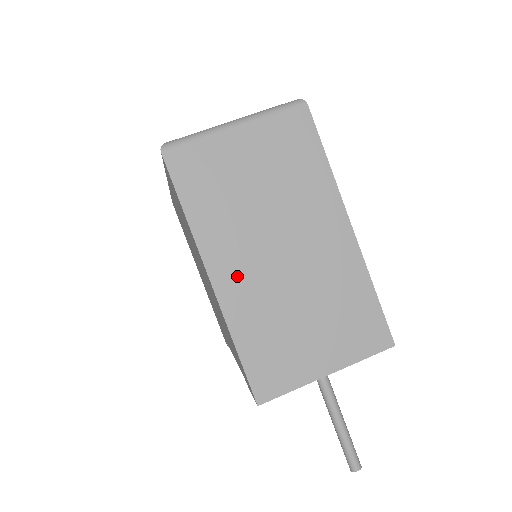
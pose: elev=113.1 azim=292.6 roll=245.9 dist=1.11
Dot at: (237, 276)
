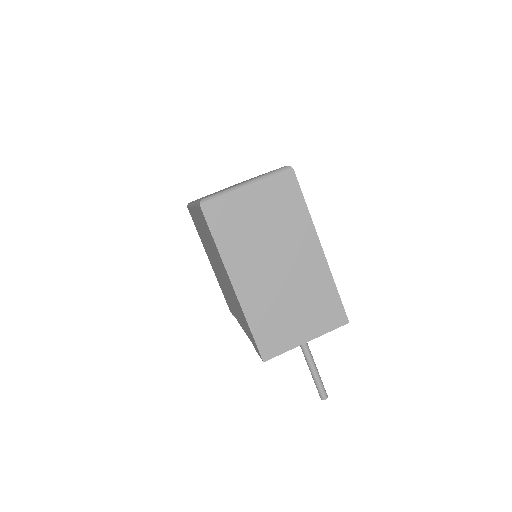
Dot at: (250, 283)
